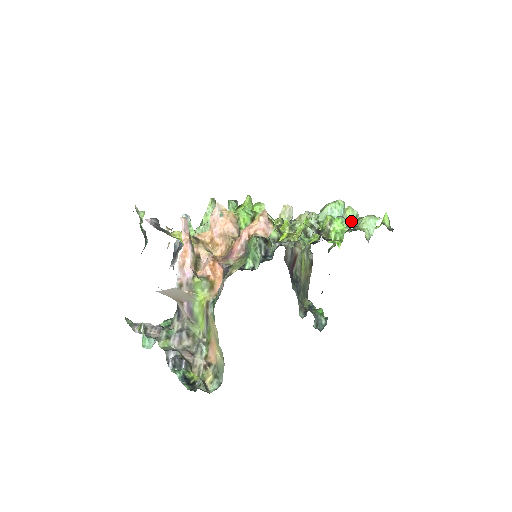
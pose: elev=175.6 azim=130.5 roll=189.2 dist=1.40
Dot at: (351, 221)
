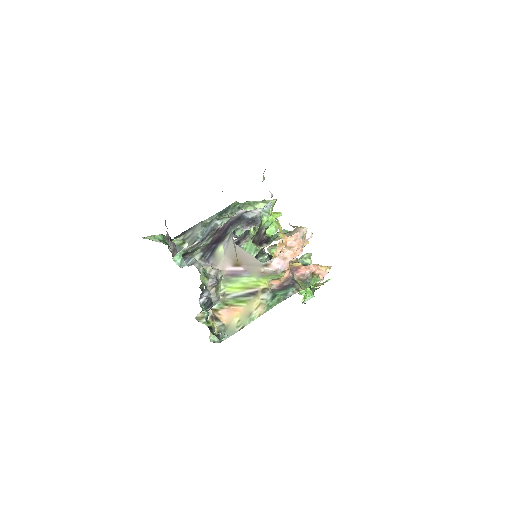
Dot at: occluded
